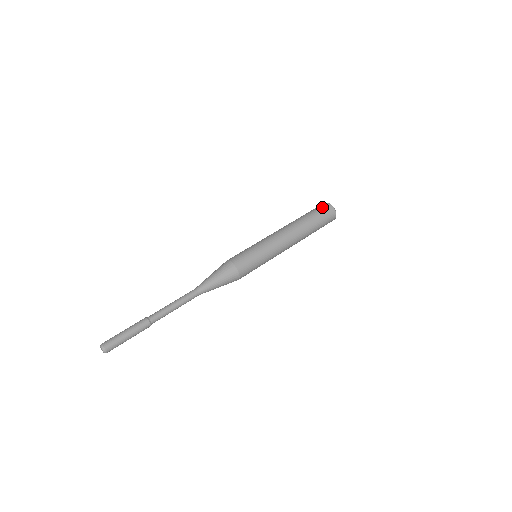
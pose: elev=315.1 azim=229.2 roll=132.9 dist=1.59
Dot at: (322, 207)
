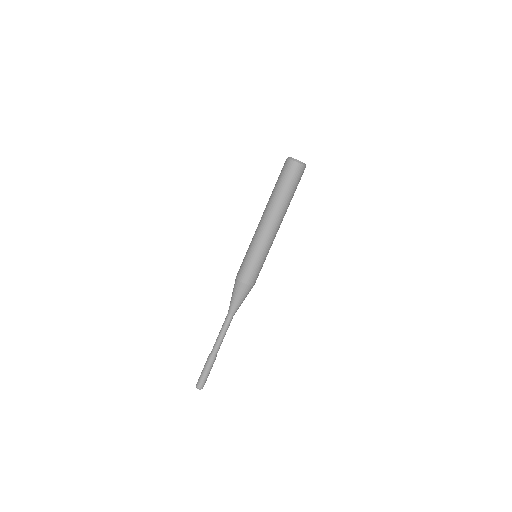
Dot at: (295, 174)
